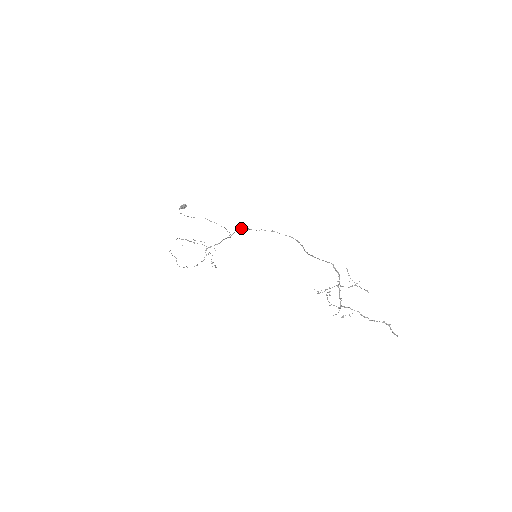
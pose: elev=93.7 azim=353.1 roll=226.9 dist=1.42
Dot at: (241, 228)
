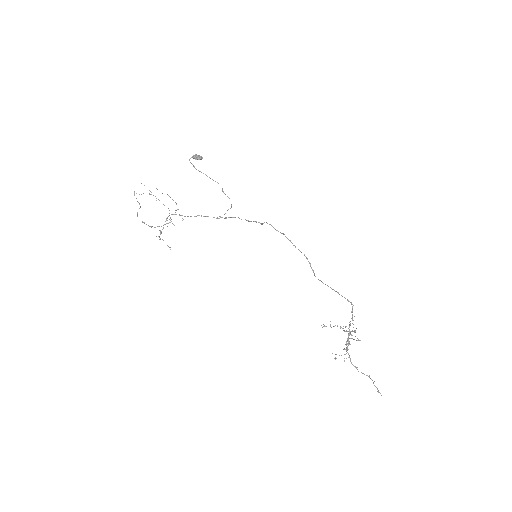
Dot at: occluded
